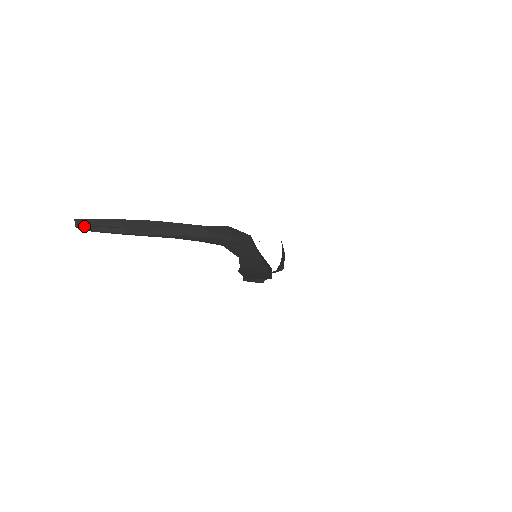
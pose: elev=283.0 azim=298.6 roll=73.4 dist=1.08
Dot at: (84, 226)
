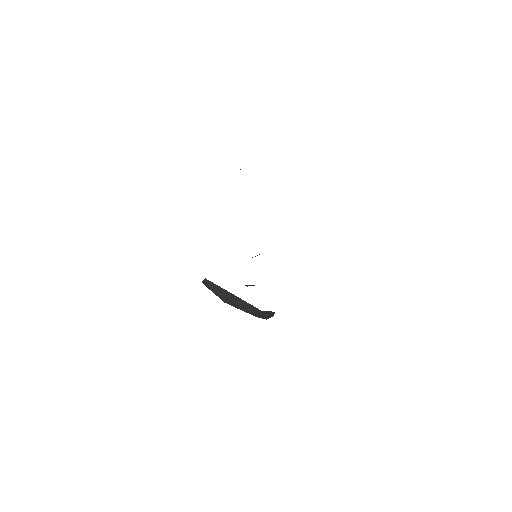
Dot at: (207, 284)
